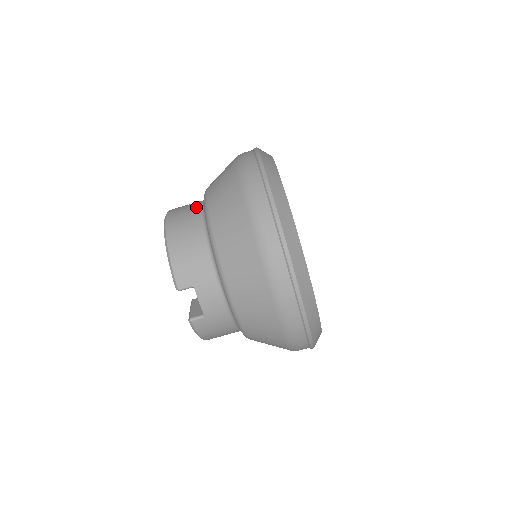
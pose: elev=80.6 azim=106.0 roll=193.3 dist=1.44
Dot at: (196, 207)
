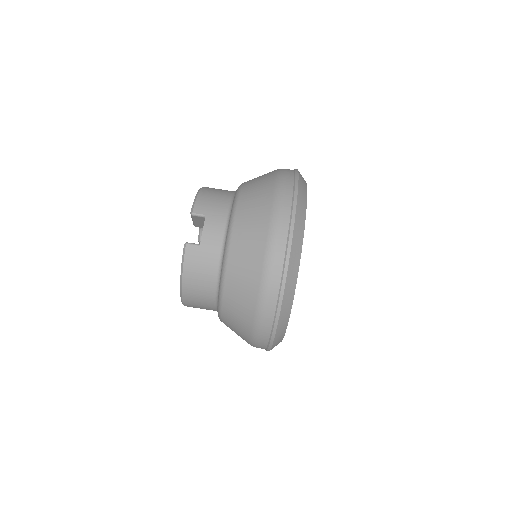
Dot at: occluded
